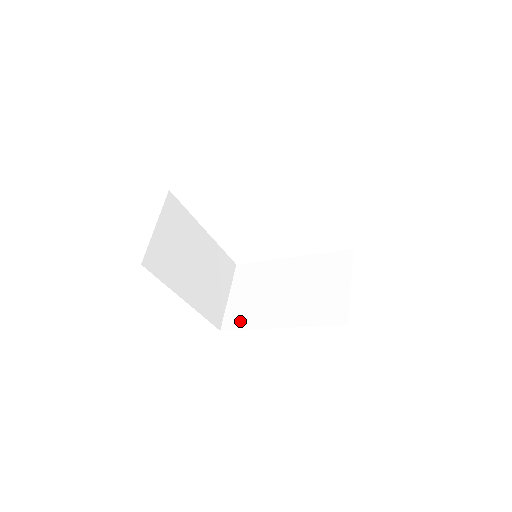
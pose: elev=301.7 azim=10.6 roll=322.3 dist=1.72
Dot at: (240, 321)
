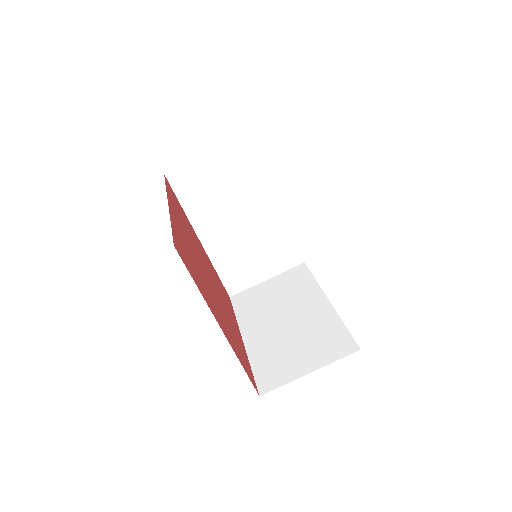
Dot at: (187, 192)
